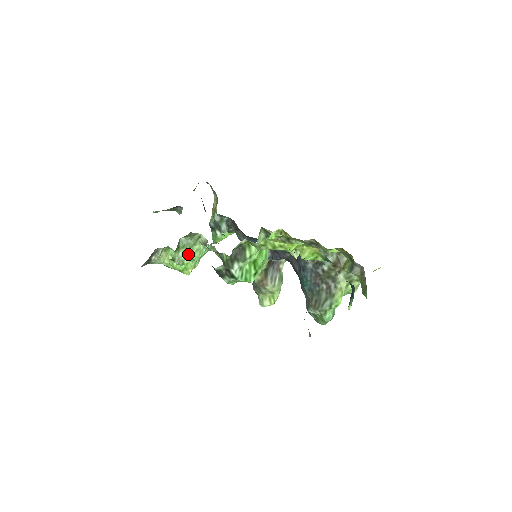
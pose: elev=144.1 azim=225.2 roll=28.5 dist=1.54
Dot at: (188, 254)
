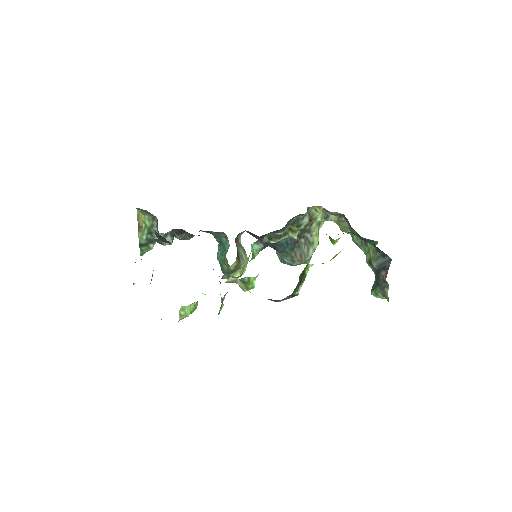
Dot at: occluded
